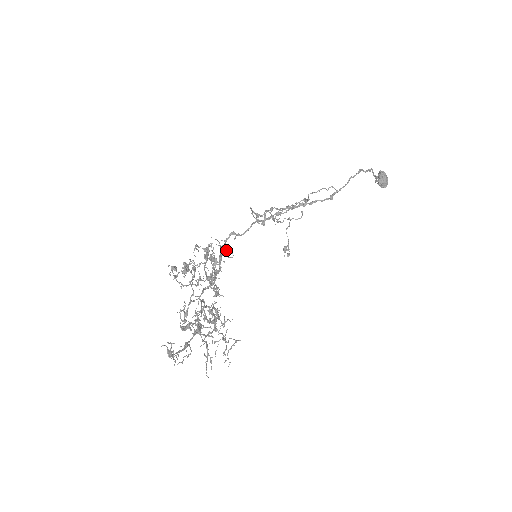
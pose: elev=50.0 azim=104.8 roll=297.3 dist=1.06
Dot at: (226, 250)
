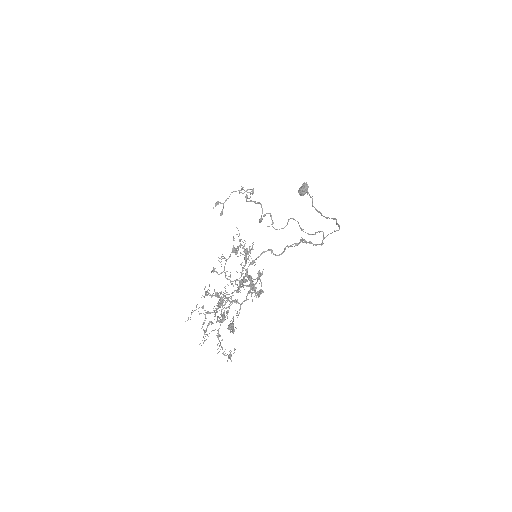
Dot at: occluded
